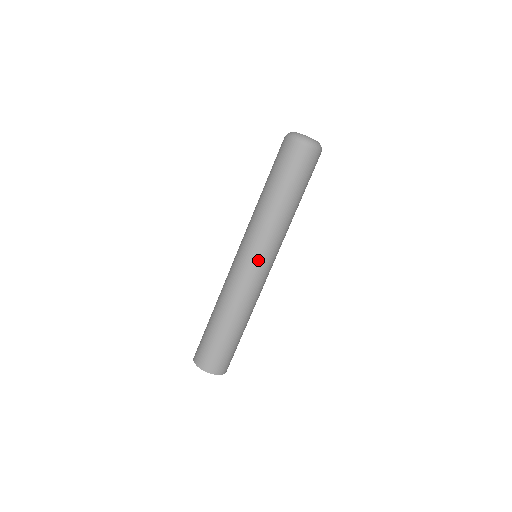
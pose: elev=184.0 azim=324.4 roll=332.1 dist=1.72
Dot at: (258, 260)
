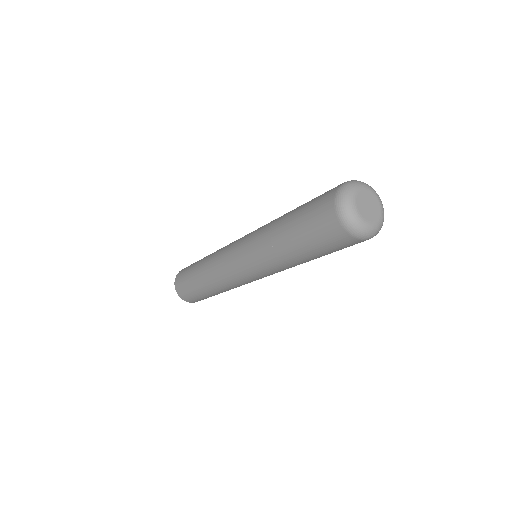
Dot at: (253, 277)
